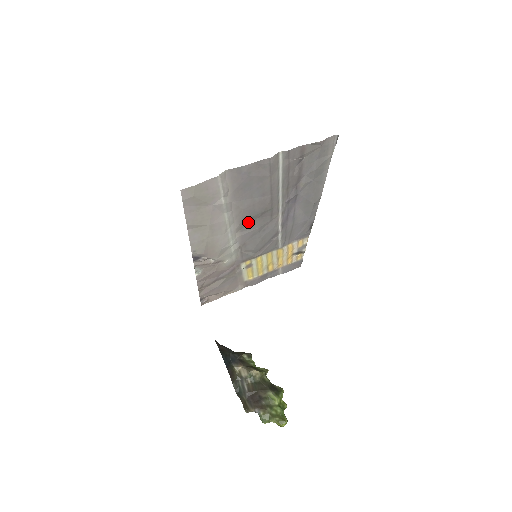
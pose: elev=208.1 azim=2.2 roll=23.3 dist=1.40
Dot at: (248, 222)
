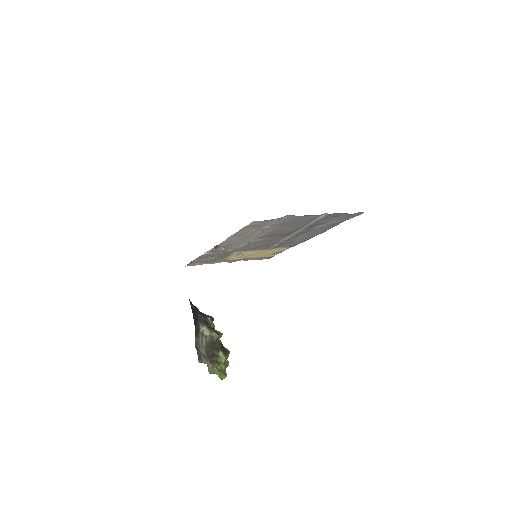
Dot at: (267, 236)
